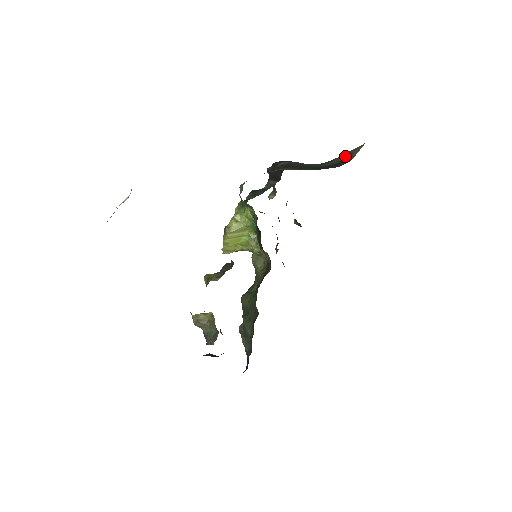
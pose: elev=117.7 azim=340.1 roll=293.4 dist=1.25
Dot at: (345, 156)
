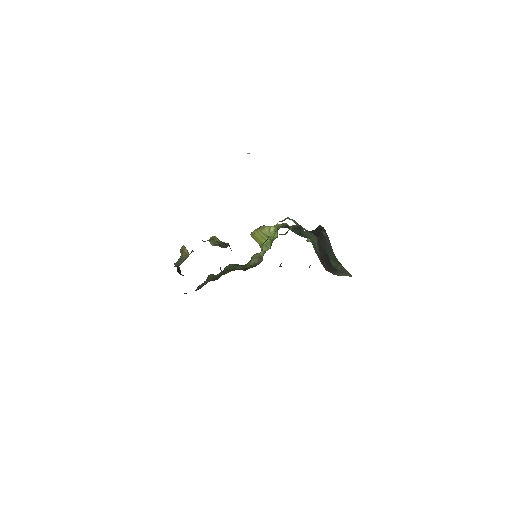
Dot at: (342, 269)
